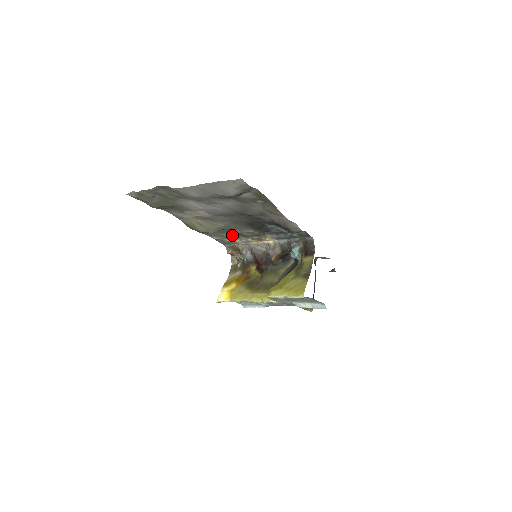
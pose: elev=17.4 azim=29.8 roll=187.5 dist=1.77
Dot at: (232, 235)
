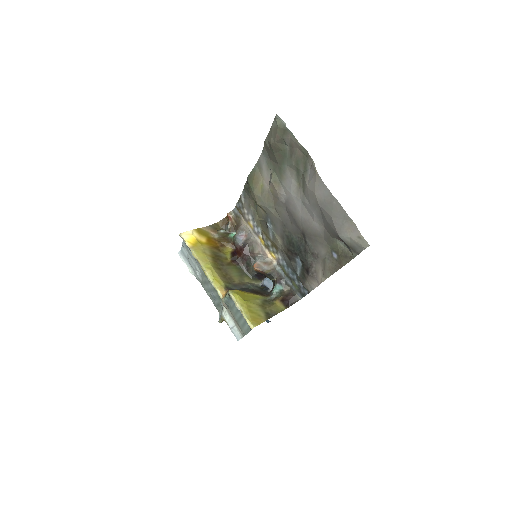
Dot at: (256, 216)
